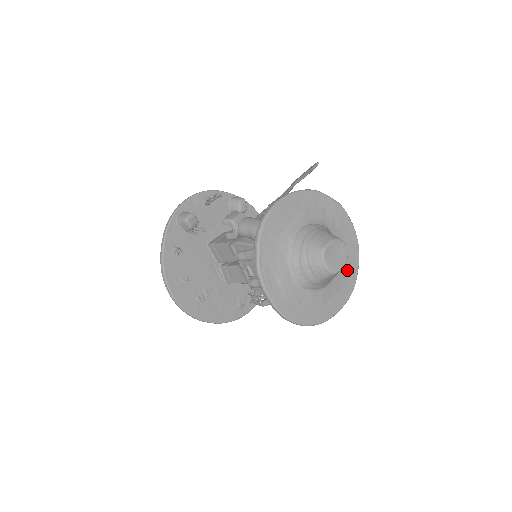
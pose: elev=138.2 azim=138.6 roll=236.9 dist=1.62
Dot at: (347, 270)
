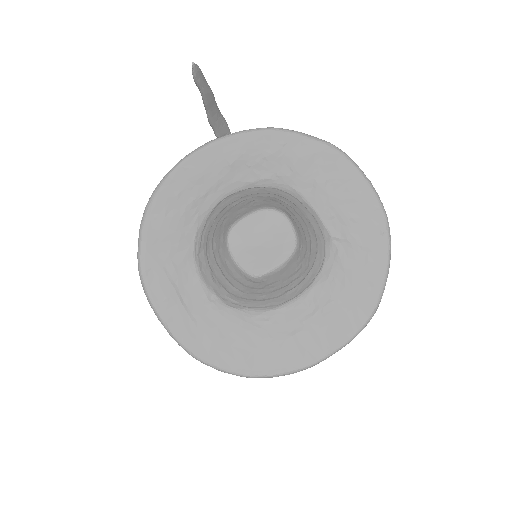
Dot at: (354, 272)
